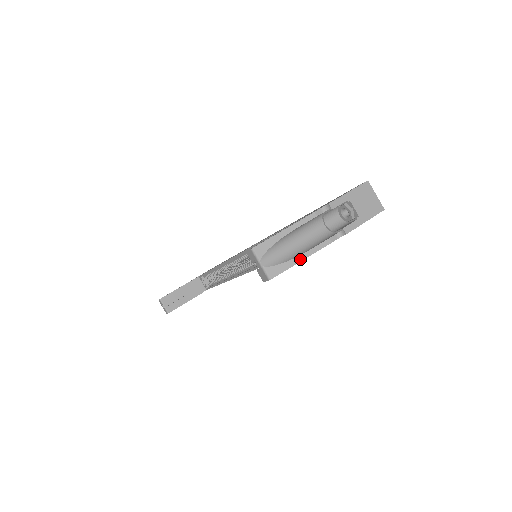
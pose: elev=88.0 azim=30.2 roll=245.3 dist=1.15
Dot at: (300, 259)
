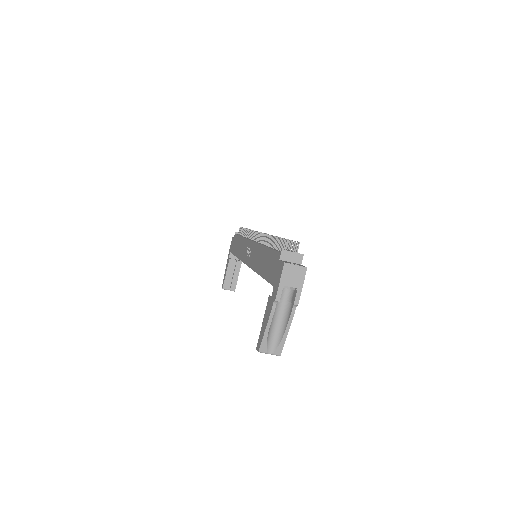
Dot at: (286, 335)
